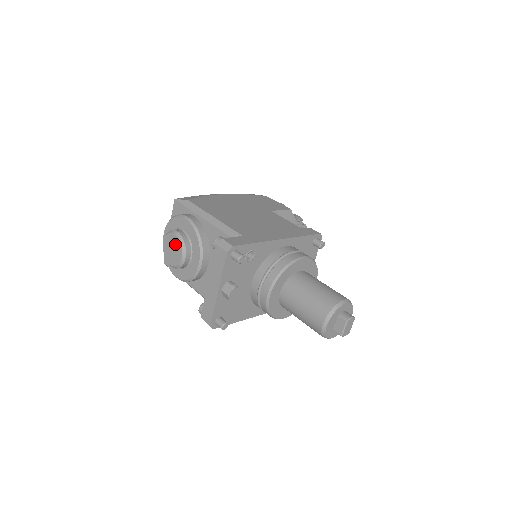
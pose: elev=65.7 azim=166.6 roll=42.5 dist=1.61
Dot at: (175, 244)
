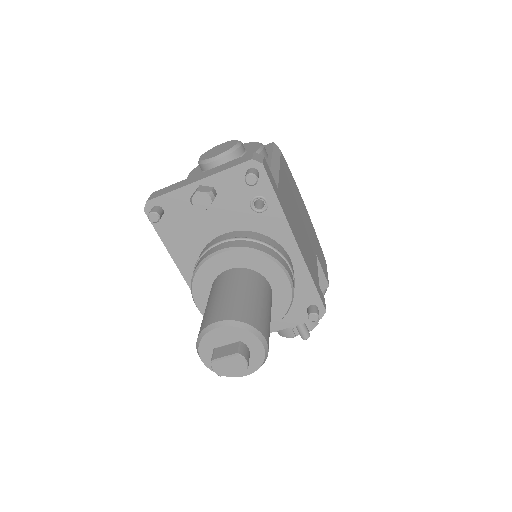
Dot at: (227, 147)
